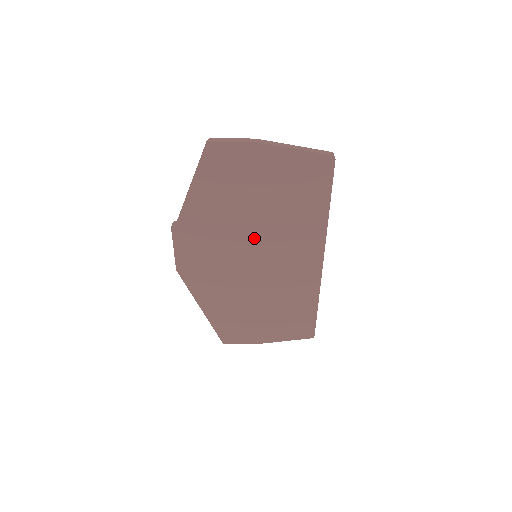
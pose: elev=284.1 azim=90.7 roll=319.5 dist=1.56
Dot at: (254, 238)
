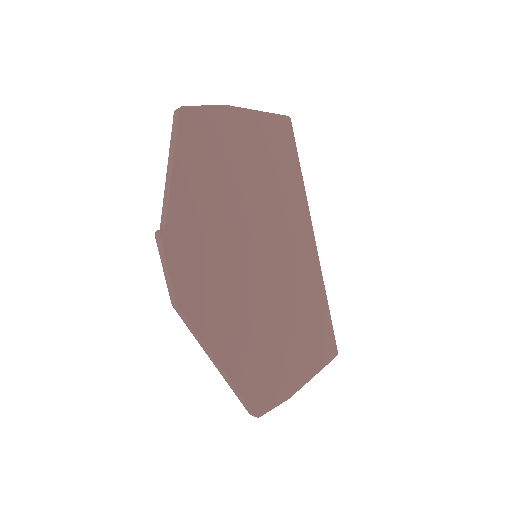
Dot at: (251, 227)
